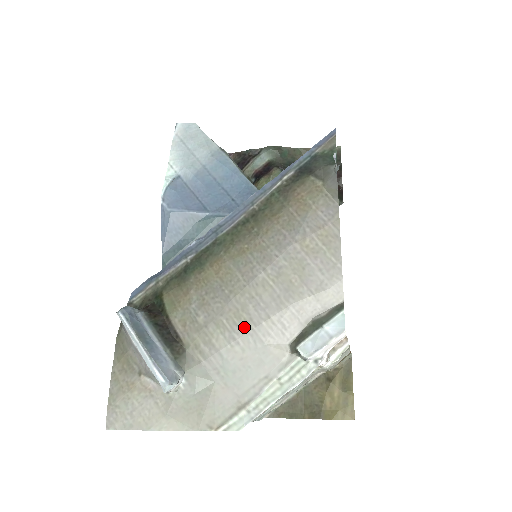
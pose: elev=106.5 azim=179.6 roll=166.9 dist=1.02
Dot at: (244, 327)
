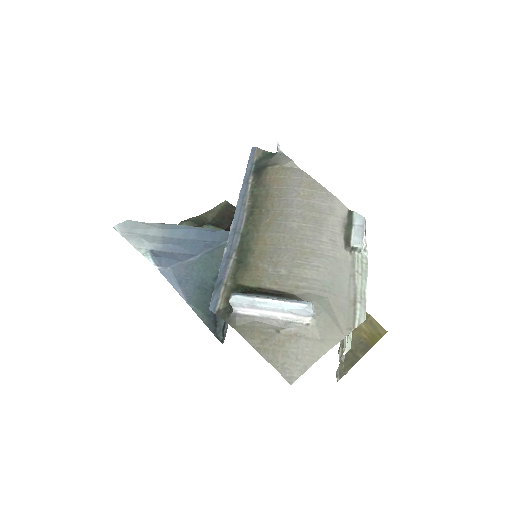
Dot at: (313, 256)
